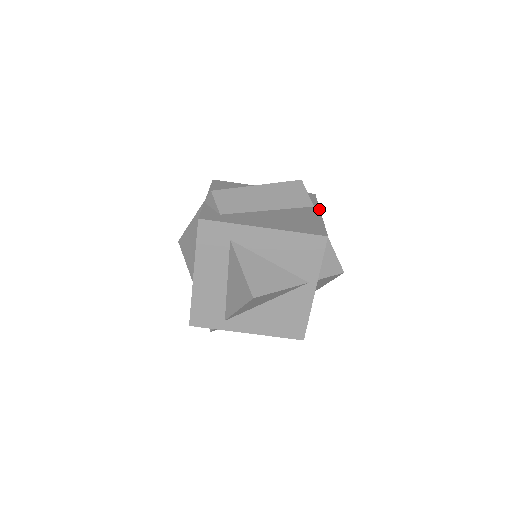
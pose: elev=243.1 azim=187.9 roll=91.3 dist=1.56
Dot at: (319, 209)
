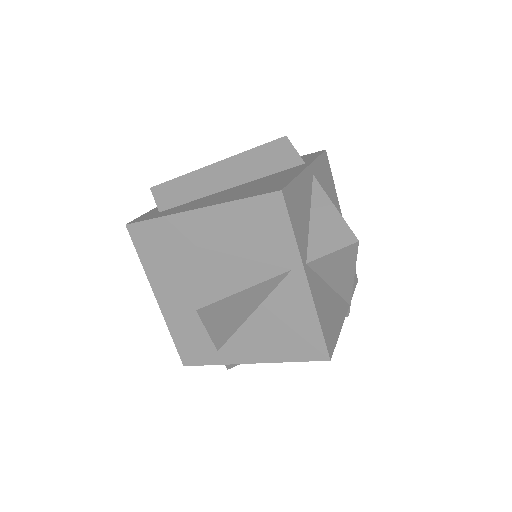
Dot at: (309, 163)
